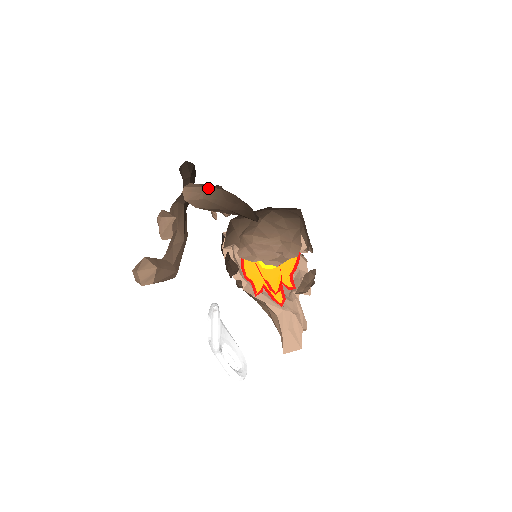
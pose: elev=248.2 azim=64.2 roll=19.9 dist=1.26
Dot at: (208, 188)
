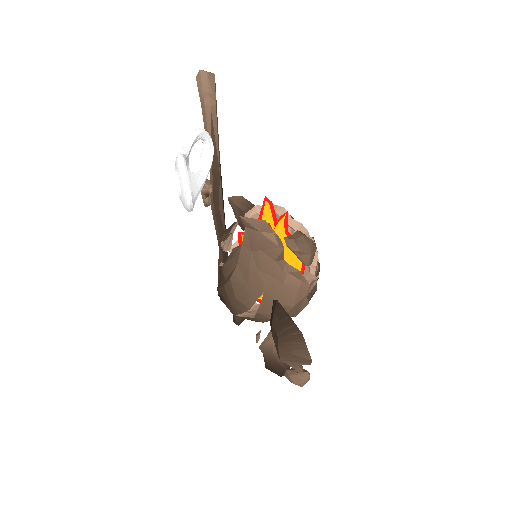
Dot at: occluded
